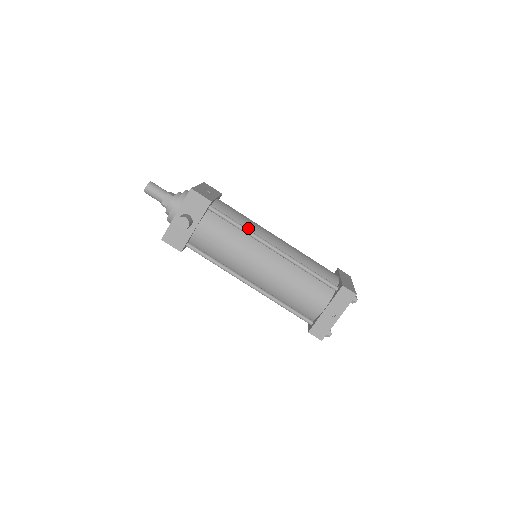
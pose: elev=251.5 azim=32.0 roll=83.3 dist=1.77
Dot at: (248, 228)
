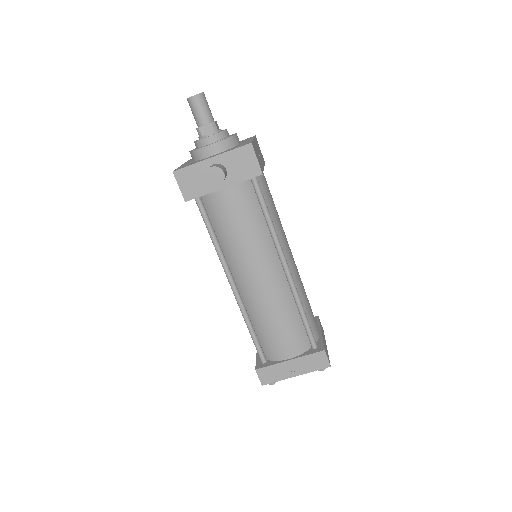
Dot at: (275, 227)
